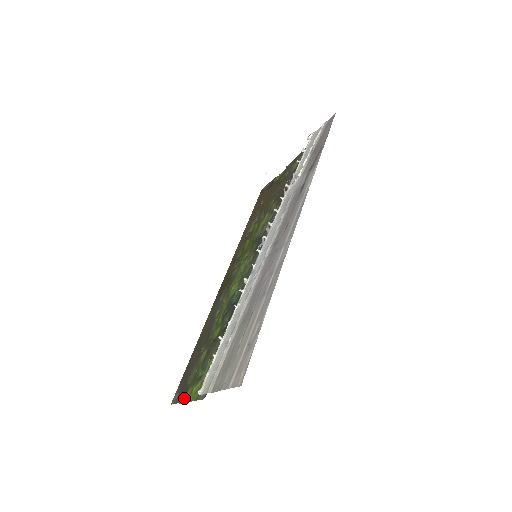
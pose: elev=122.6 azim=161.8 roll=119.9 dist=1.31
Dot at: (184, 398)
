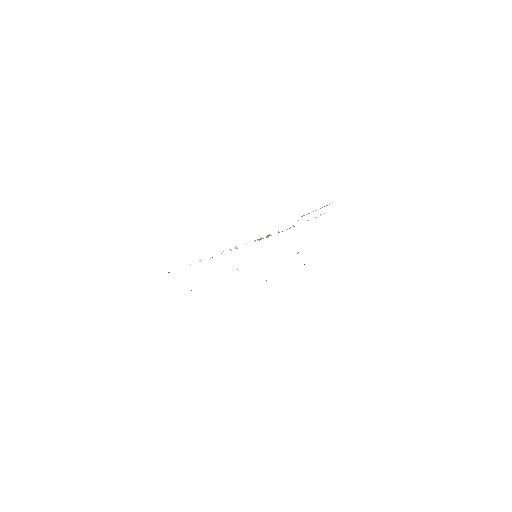
Dot at: occluded
